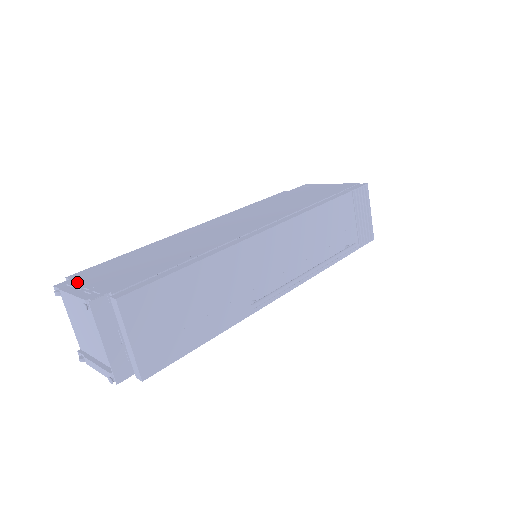
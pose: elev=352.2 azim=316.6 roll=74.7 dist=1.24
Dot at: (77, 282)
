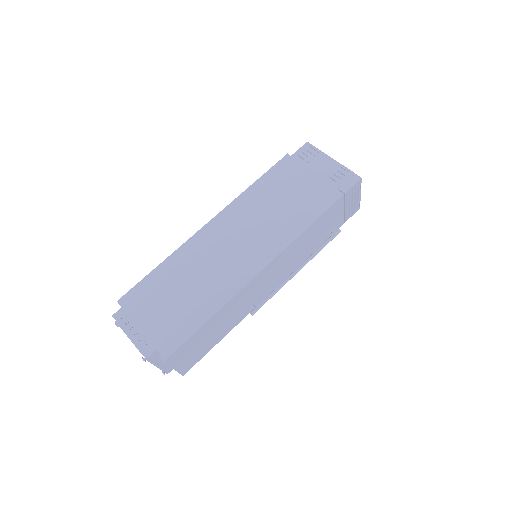
Dot at: (129, 317)
